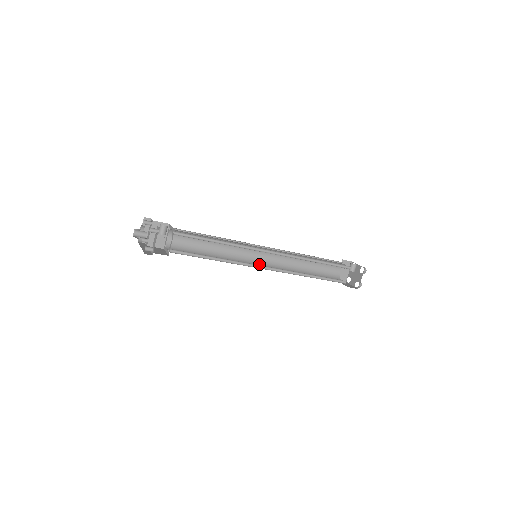
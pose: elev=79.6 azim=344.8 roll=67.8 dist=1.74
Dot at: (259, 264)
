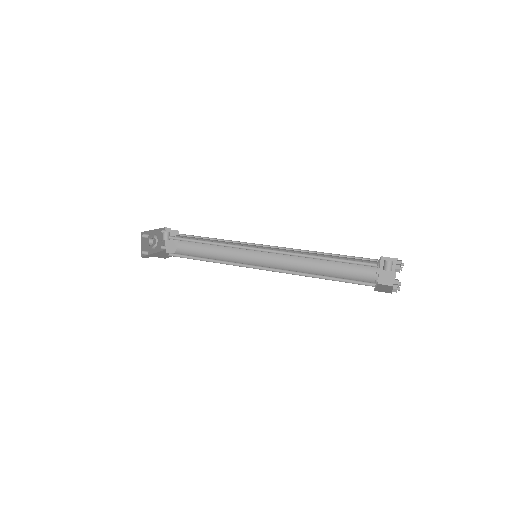
Dot at: (265, 265)
